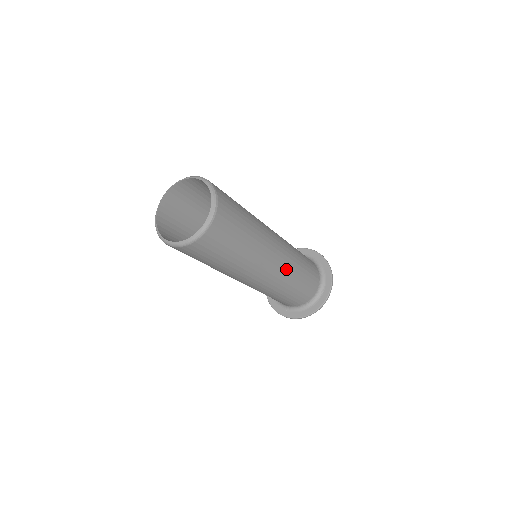
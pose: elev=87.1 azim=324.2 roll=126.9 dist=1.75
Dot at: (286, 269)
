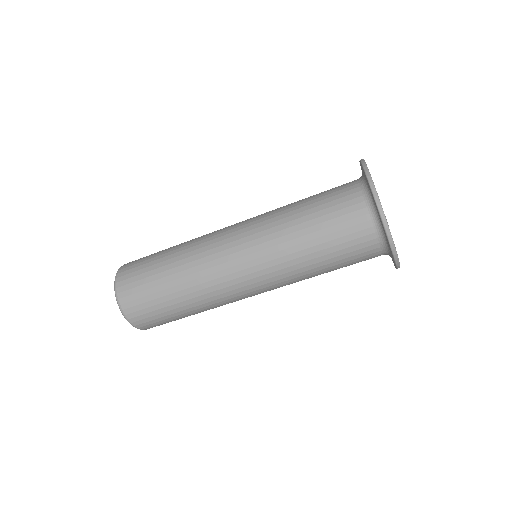
Dot at: (265, 259)
